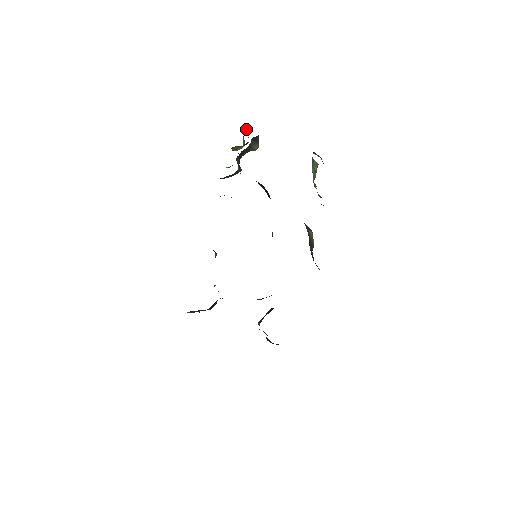
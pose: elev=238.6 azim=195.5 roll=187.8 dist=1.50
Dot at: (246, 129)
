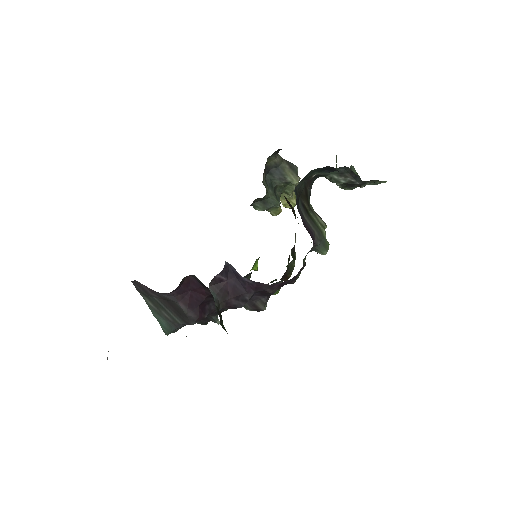
Dot at: occluded
